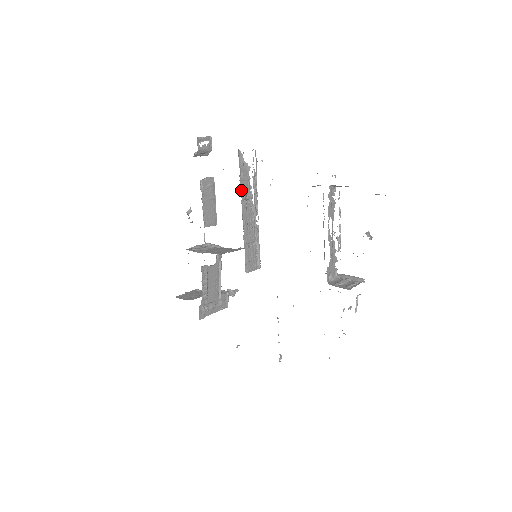
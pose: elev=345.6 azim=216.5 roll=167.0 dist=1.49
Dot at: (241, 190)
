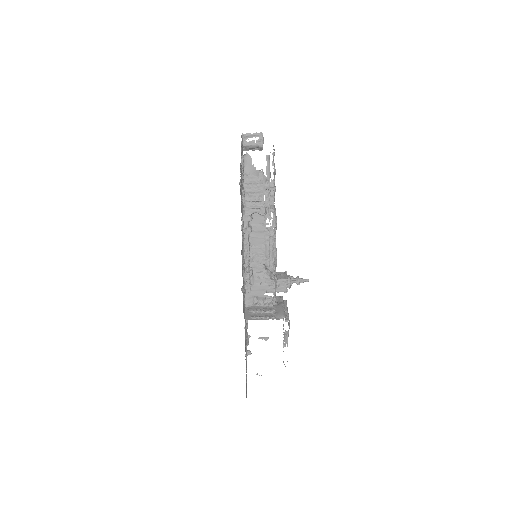
Dot at: (246, 192)
